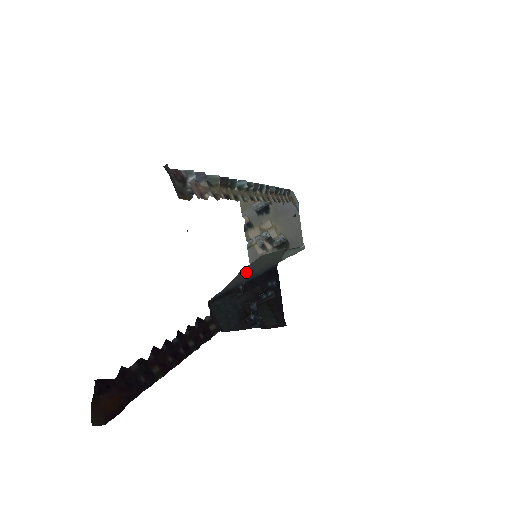
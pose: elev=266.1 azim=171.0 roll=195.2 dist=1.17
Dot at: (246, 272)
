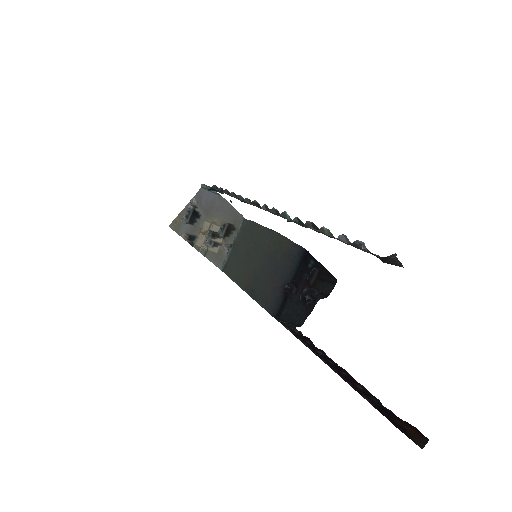
Dot at: (275, 273)
